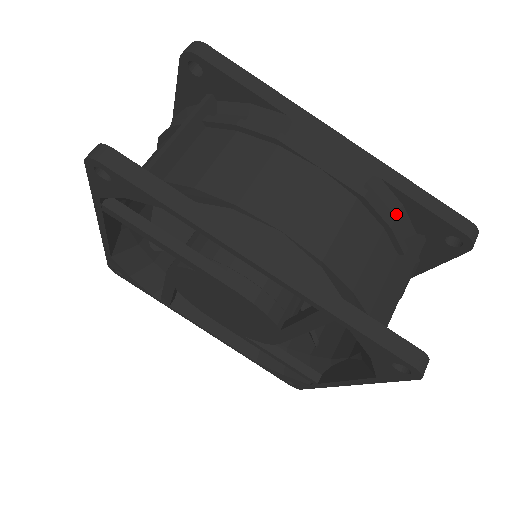
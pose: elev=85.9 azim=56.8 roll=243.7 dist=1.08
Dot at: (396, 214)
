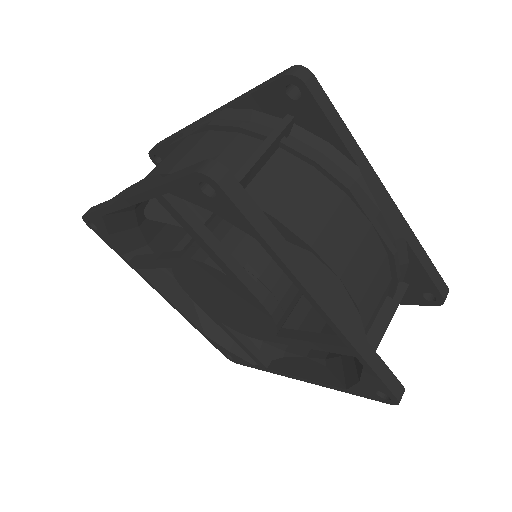
Dot at: (400, 267)
